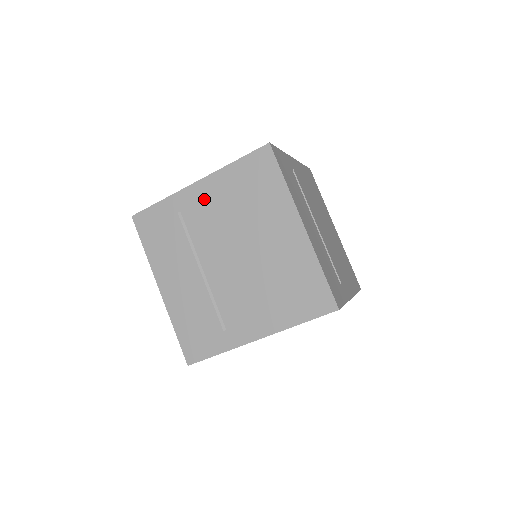
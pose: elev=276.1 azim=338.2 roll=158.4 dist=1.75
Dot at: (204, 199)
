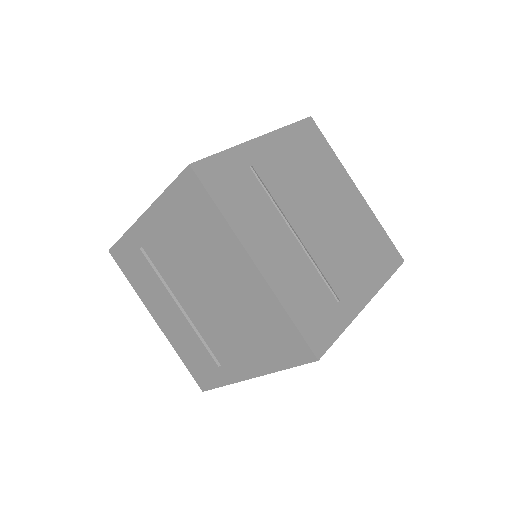
Dot at: (155, 234)
